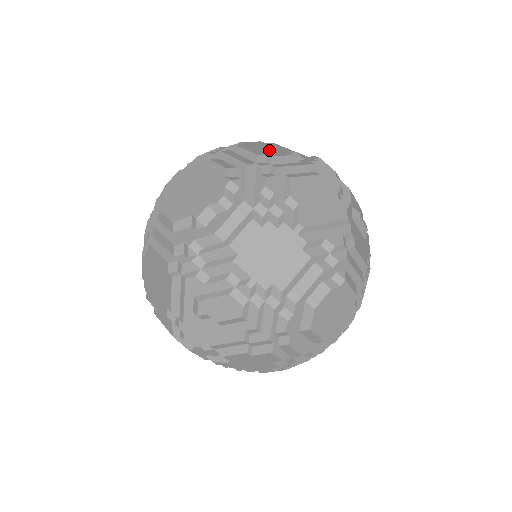
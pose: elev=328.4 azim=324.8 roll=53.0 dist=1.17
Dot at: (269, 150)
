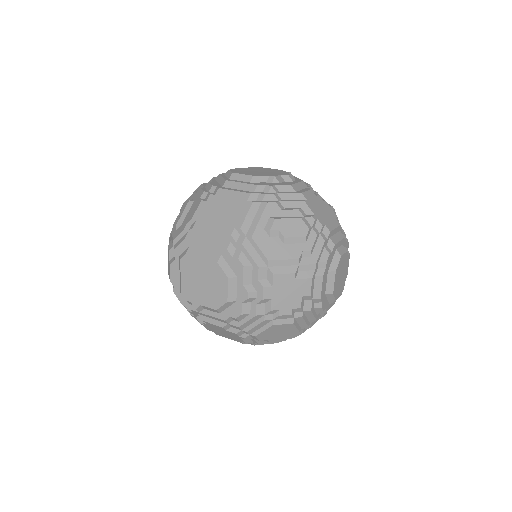
Dot at: occluded
